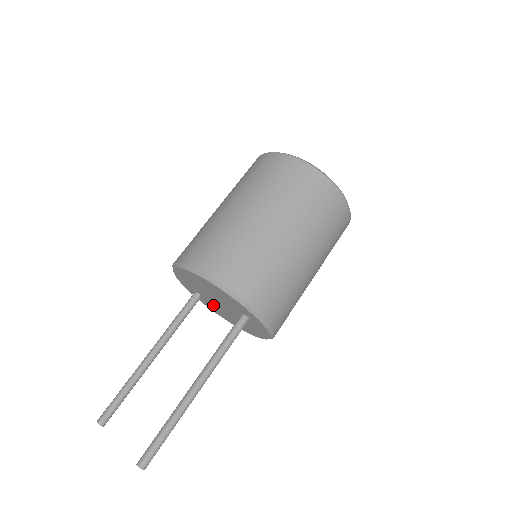
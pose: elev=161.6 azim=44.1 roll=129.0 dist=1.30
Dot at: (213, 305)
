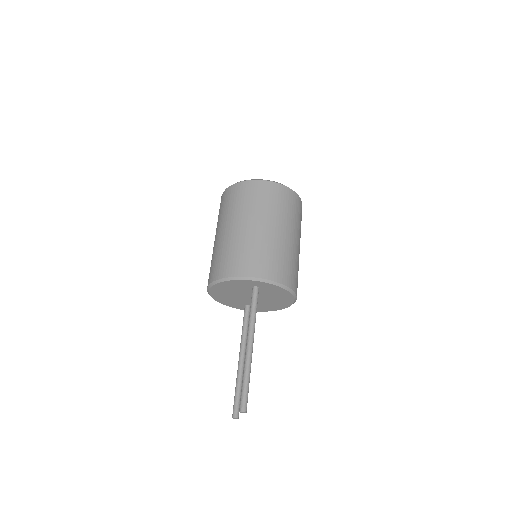
Dot at: (259, 304)
